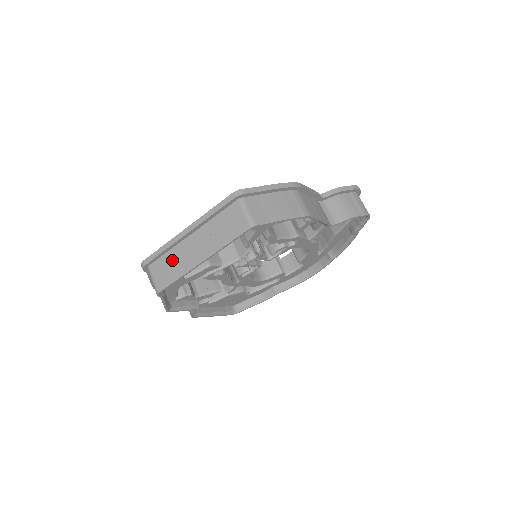
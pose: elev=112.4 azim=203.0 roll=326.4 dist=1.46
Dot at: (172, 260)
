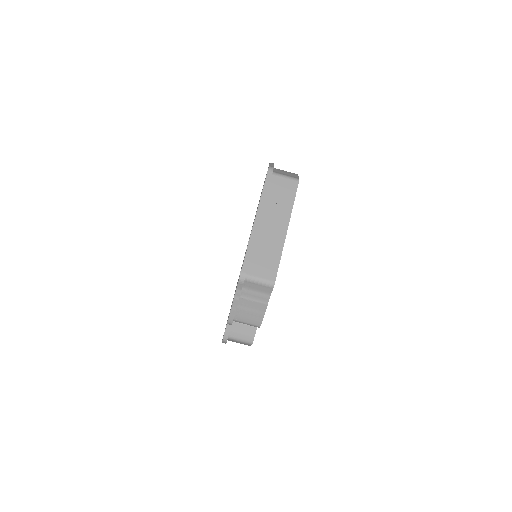
Dot at: (262, 251)
